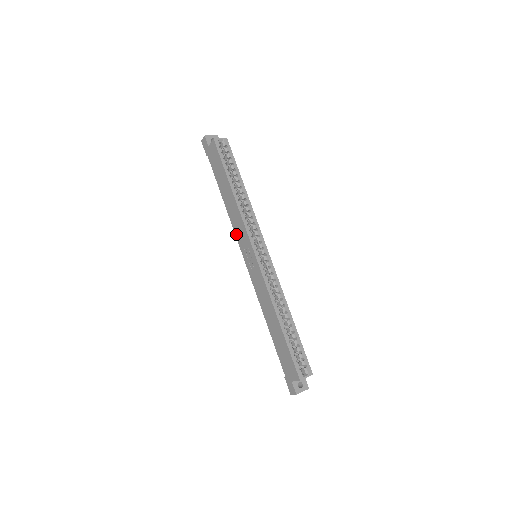
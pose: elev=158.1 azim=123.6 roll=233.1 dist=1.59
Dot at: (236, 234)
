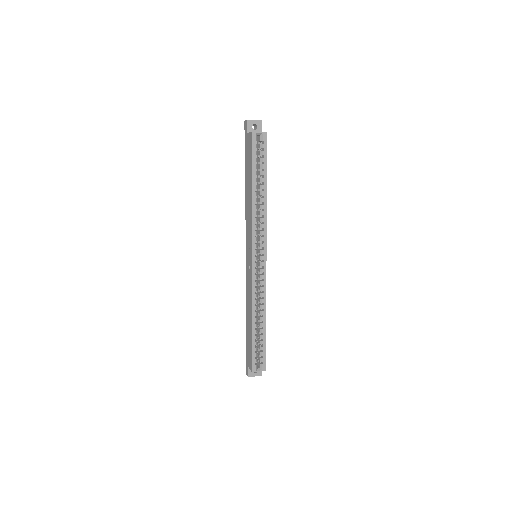
Dot at: (246, 228)
